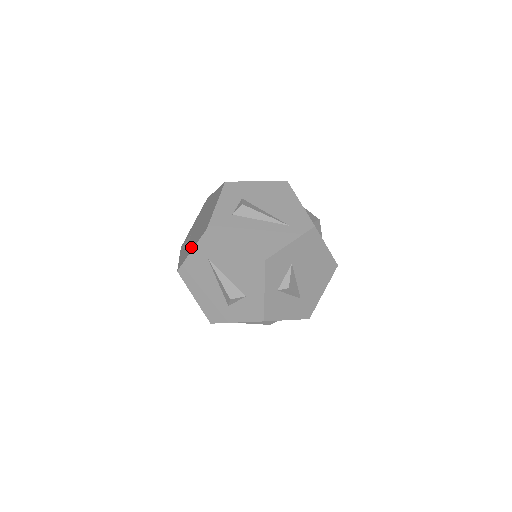
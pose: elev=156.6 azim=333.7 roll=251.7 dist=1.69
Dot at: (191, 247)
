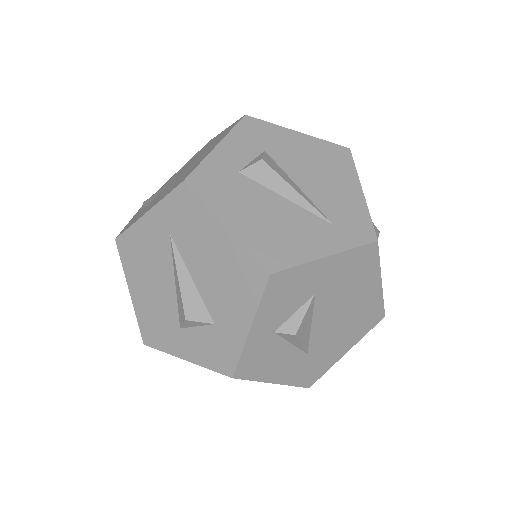
Dot at: (150, 206)
